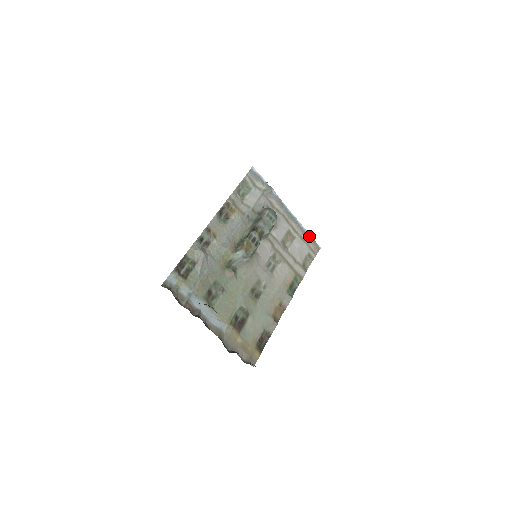
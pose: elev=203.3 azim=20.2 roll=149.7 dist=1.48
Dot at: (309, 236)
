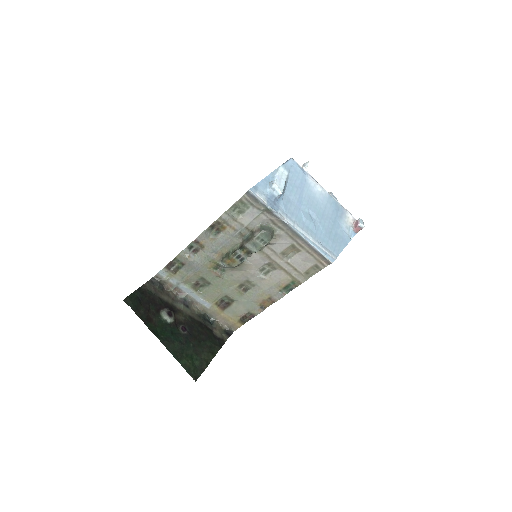
Dot at: (318, 252)
